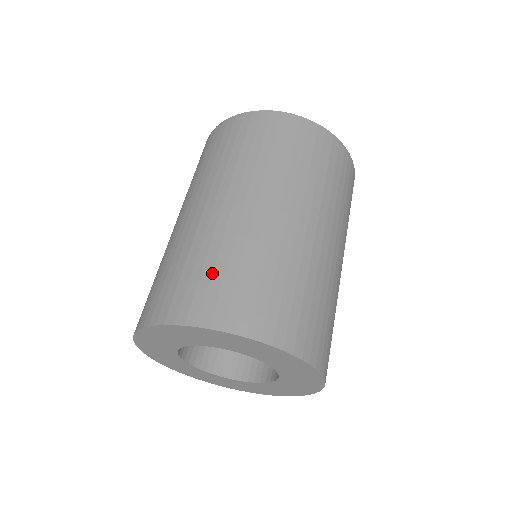
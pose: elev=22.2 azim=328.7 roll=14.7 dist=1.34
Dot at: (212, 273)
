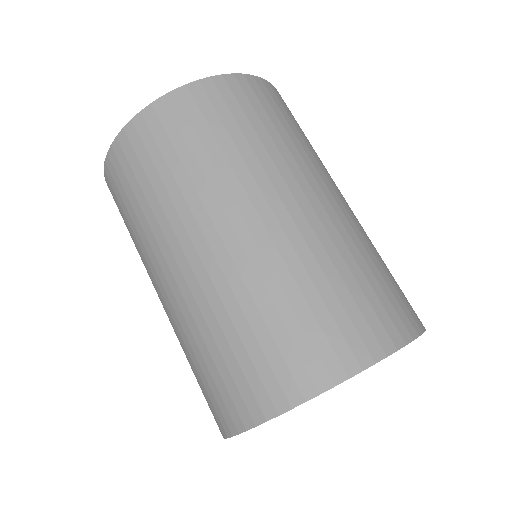
Dot at: (244, 348)
